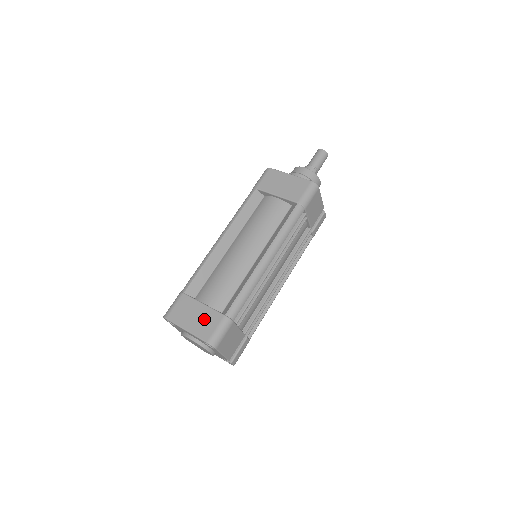
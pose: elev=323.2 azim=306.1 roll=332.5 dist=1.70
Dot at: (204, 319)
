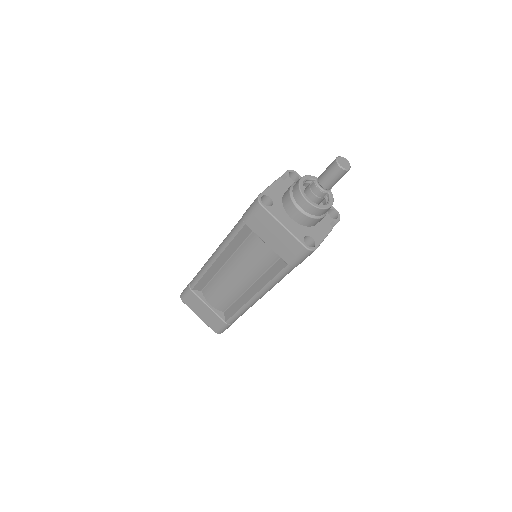
Dot at: (210, 317)
